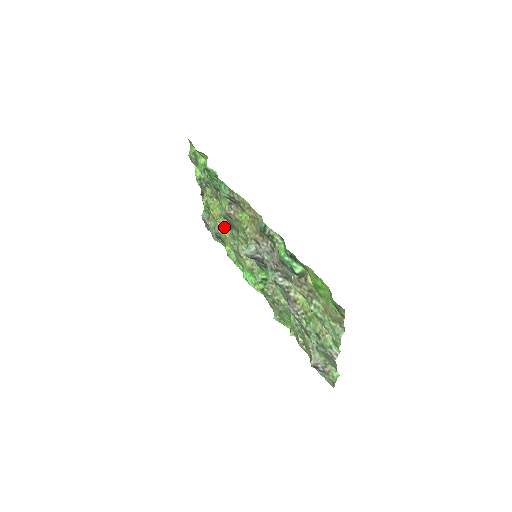
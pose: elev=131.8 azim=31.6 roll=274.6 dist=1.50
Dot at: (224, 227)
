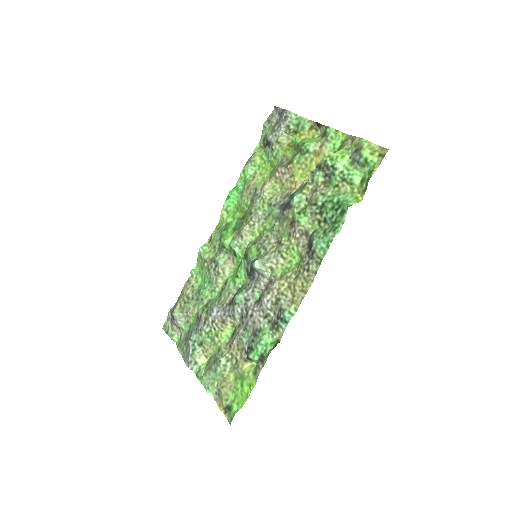
Dot at: (281, 179)
